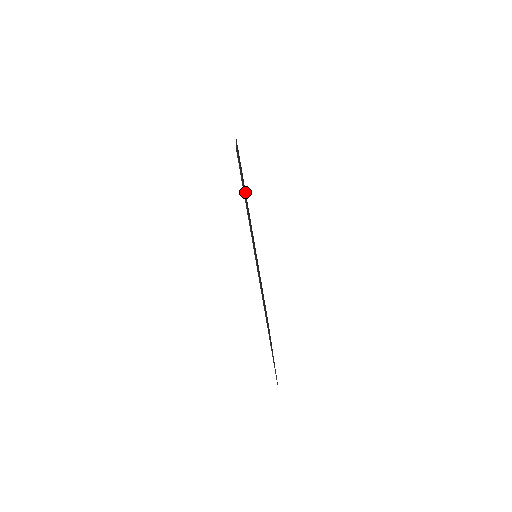
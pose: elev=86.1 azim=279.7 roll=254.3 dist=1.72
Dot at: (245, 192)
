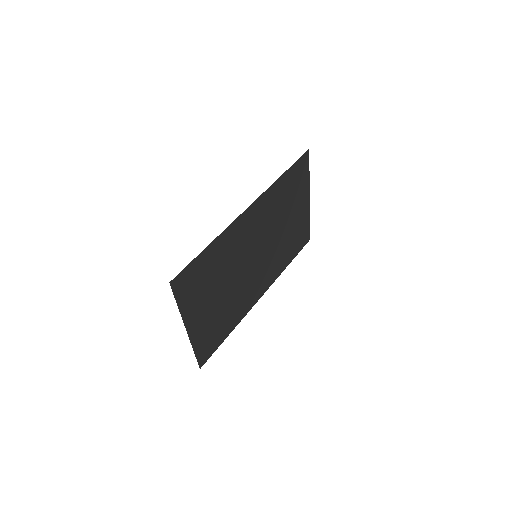
Dot at: (288, 243)
